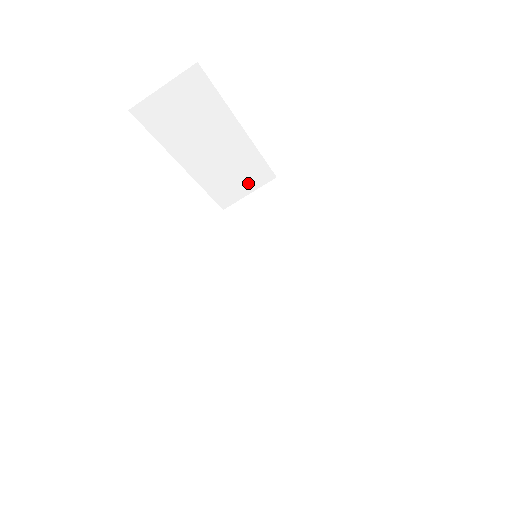
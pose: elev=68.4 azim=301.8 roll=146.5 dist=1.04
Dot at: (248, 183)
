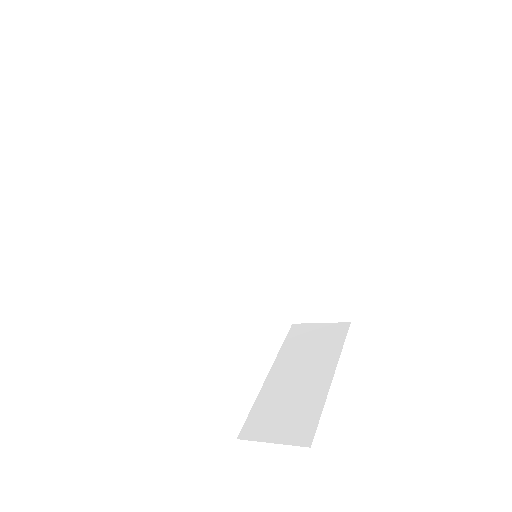
Dot at: occluded
